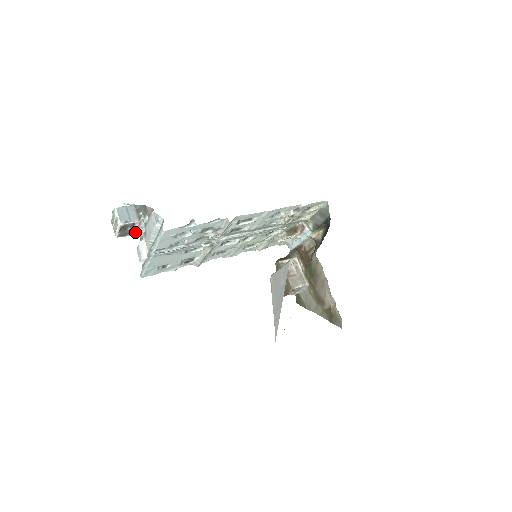
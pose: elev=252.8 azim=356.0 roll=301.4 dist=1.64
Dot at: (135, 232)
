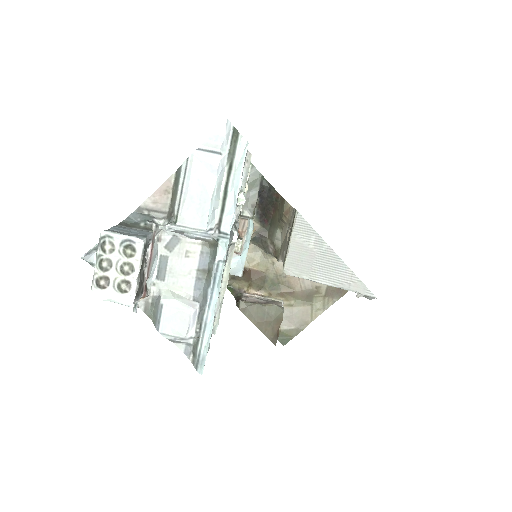
Dot at: (144, 284)
